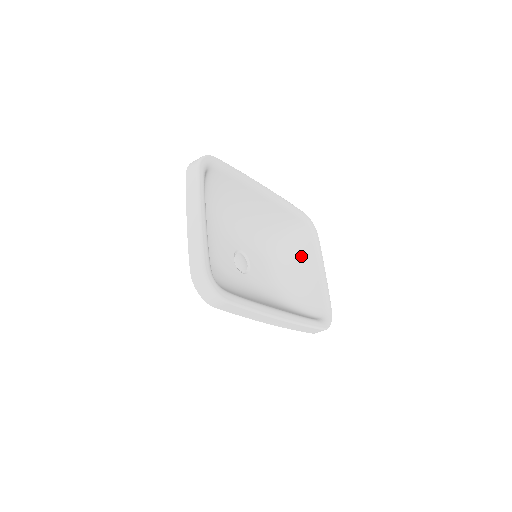
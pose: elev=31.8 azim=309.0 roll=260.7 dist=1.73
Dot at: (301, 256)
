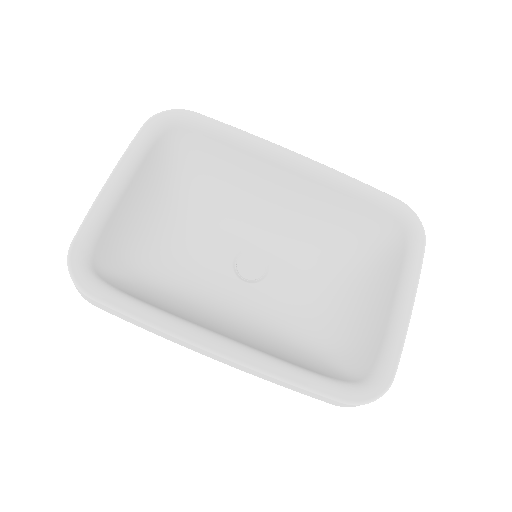
Dot at: (380, 272)
